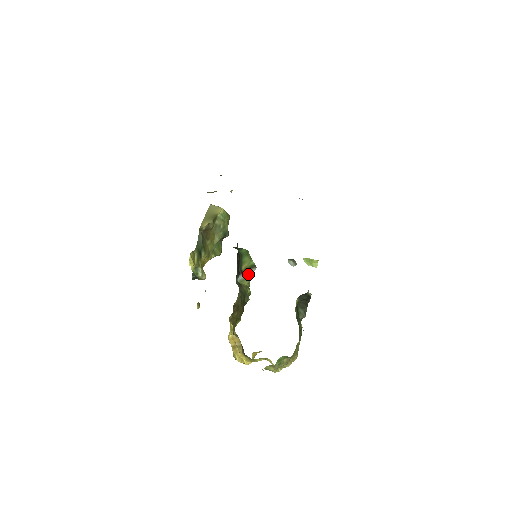
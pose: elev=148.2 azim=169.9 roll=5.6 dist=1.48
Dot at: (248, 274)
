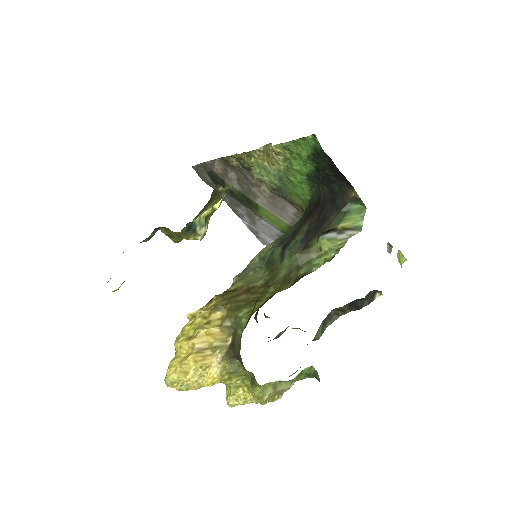
Dot at: (347, 234)
